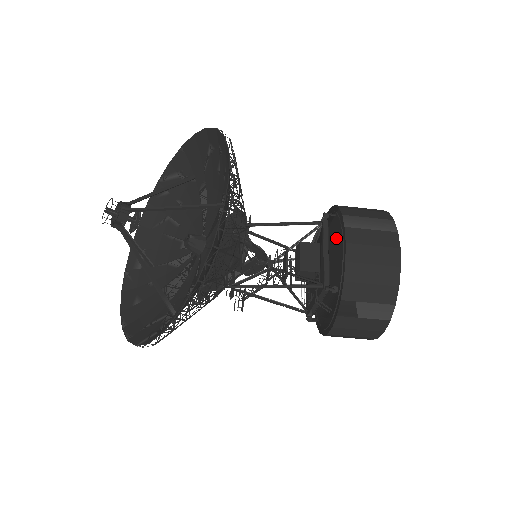
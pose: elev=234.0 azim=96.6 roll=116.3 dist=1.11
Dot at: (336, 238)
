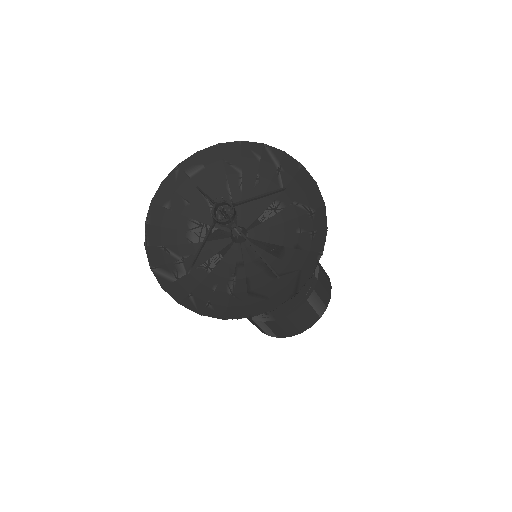
Dot at: occluded
